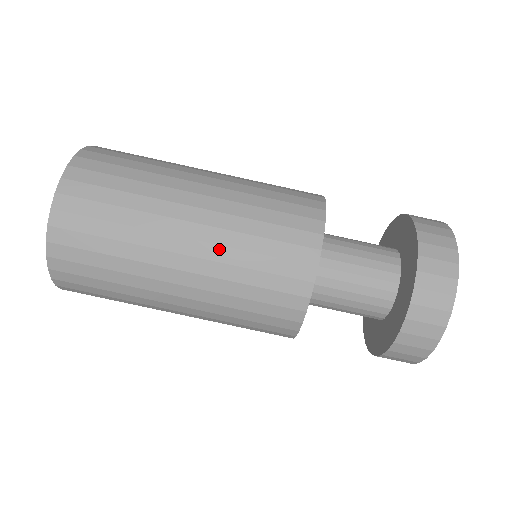
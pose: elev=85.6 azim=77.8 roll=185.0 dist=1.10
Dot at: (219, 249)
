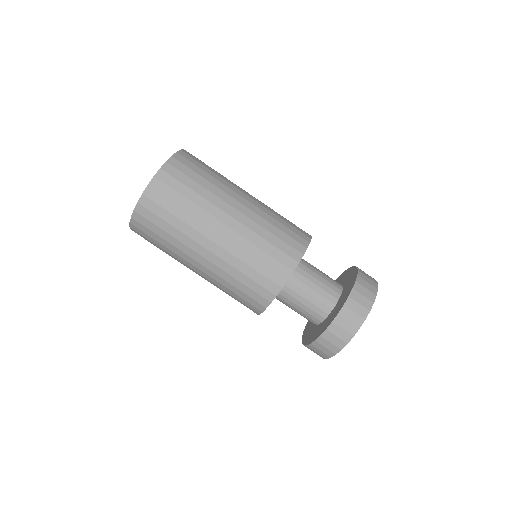
Dot at: (247, 230)
